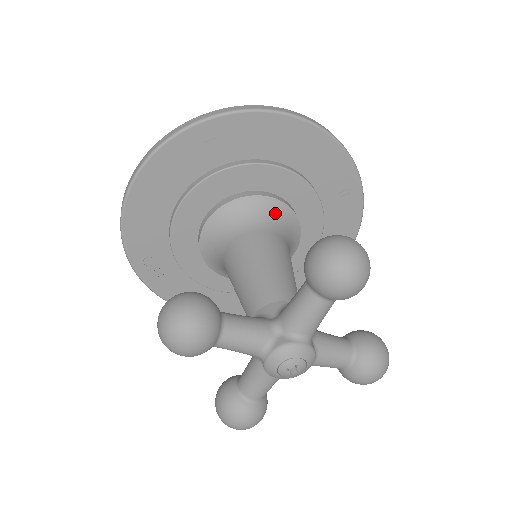
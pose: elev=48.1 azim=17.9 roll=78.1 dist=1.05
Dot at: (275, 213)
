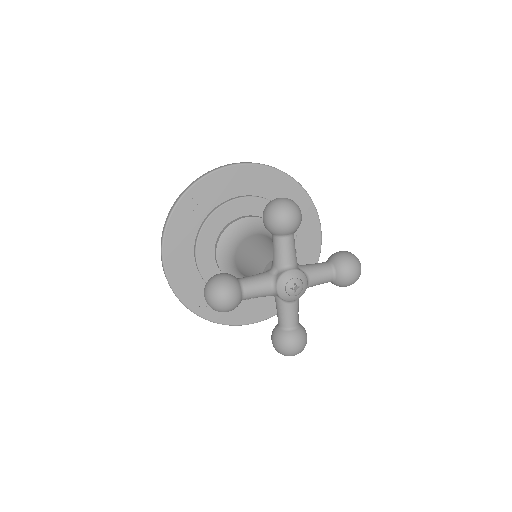
Dot at: occluded
